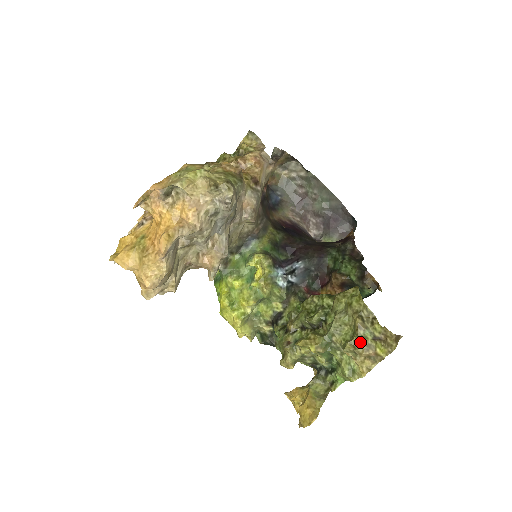
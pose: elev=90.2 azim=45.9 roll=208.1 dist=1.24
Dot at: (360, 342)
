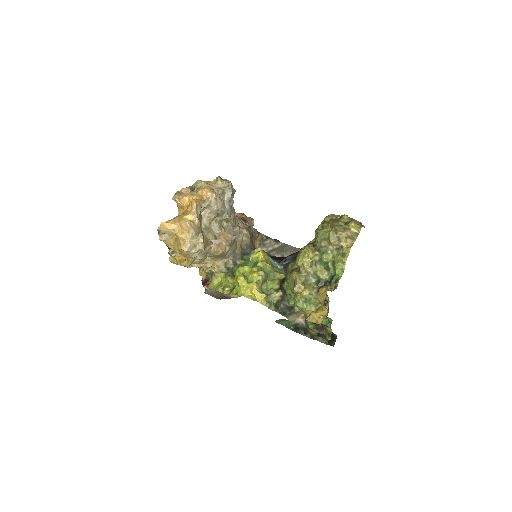
Dot at: (337, 227)
